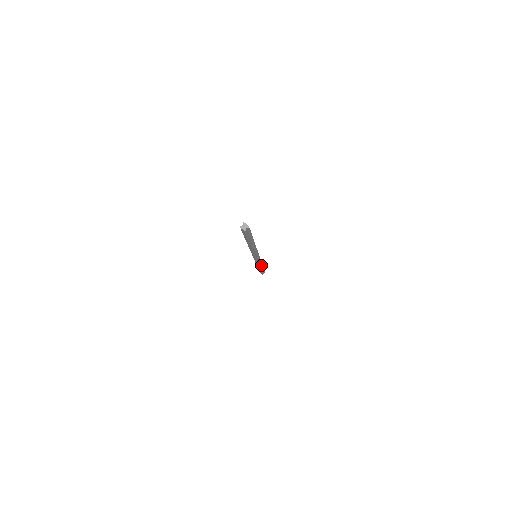
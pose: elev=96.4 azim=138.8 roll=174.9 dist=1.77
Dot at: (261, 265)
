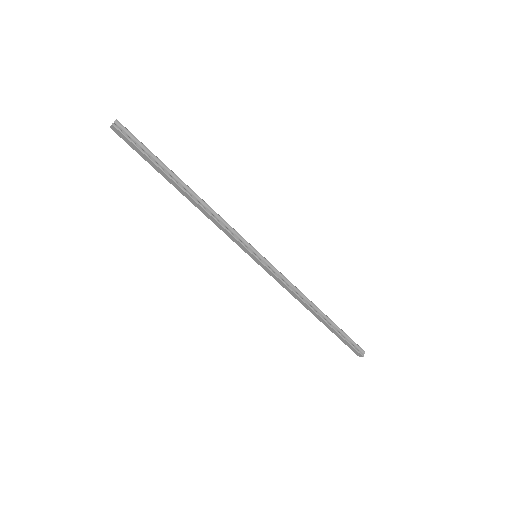
Dot at: (310, 303)
